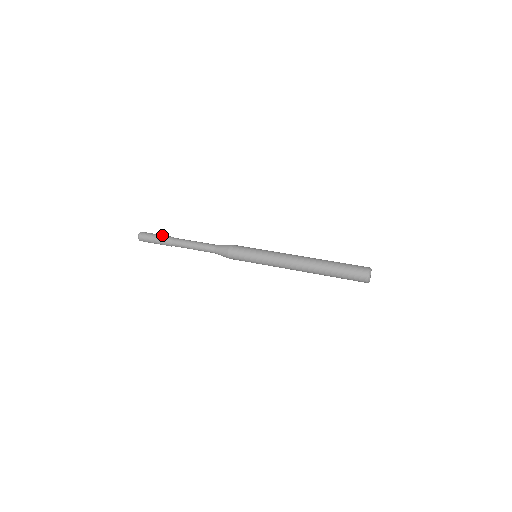
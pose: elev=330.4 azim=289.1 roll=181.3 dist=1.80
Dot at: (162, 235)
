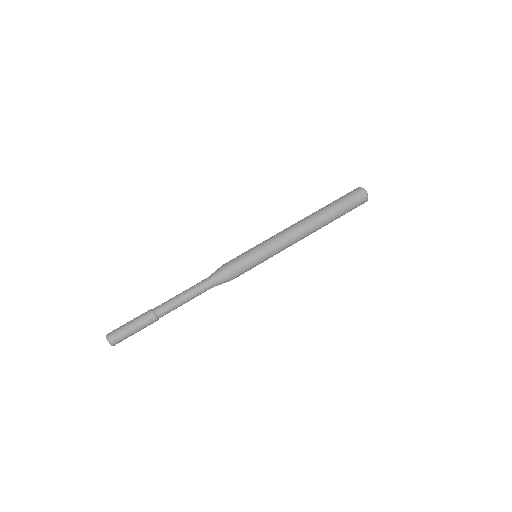
Dot at: (141, 324)
